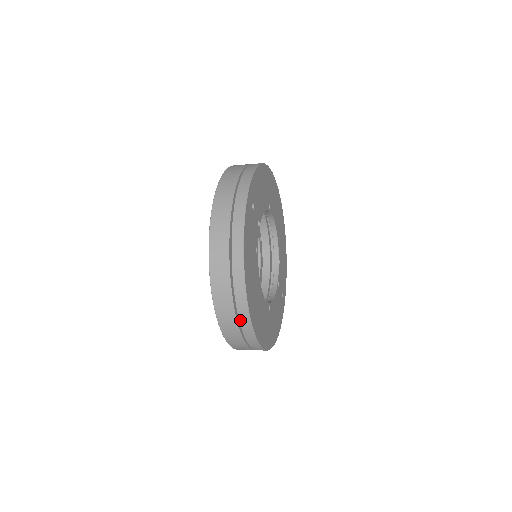
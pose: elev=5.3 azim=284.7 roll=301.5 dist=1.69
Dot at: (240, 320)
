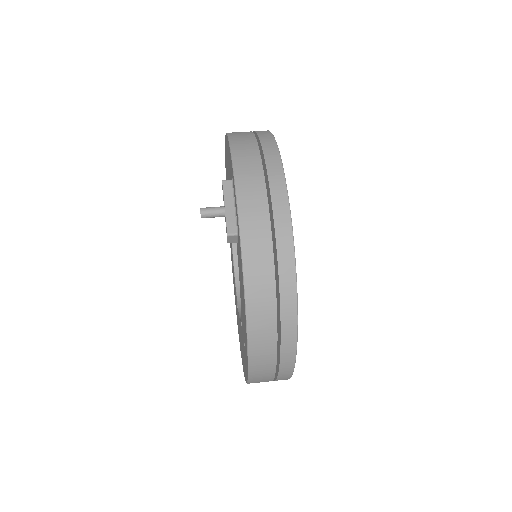
Dot at: occluded
